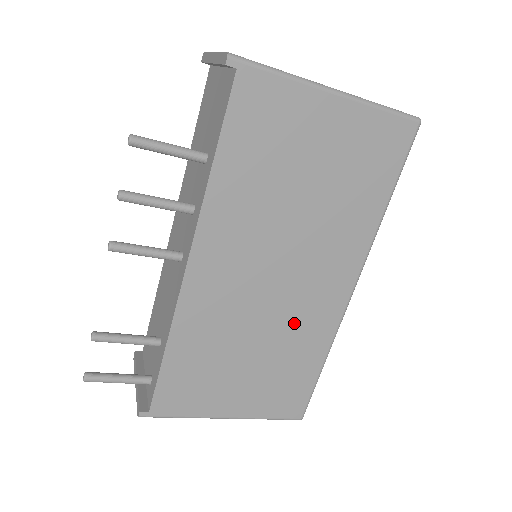
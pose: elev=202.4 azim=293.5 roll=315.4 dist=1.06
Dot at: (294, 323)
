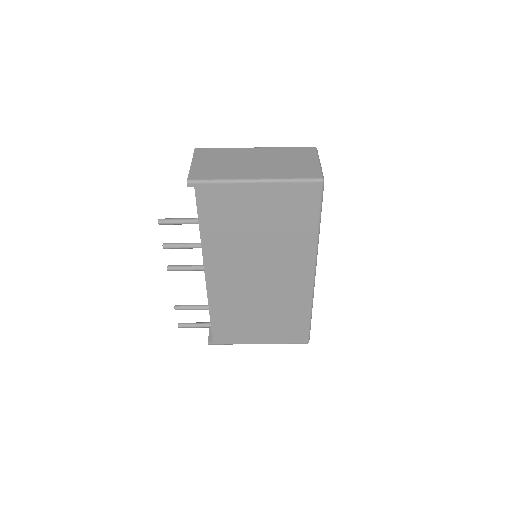
Dot at: (281, 296)
